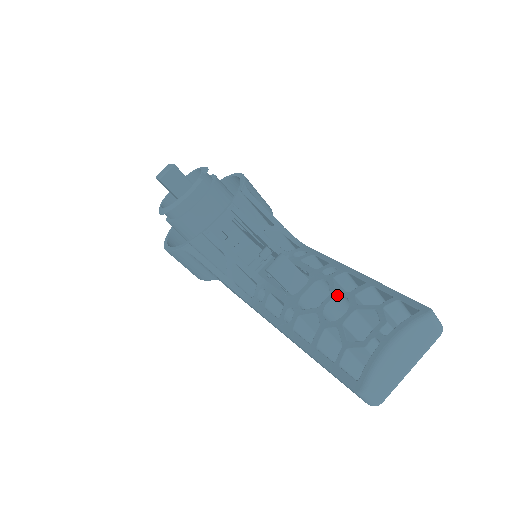
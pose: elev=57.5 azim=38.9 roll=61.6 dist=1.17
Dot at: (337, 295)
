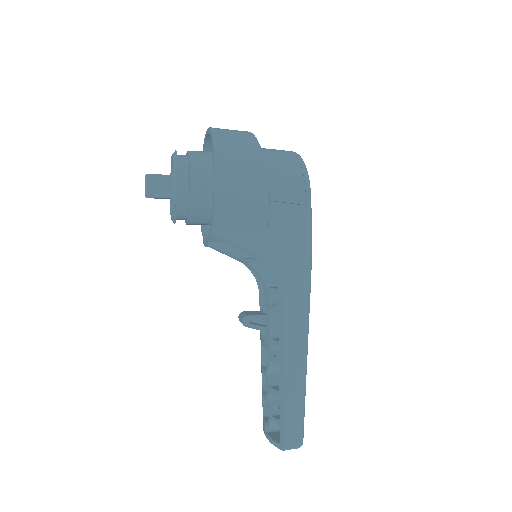
Dot at: (265, 378)
